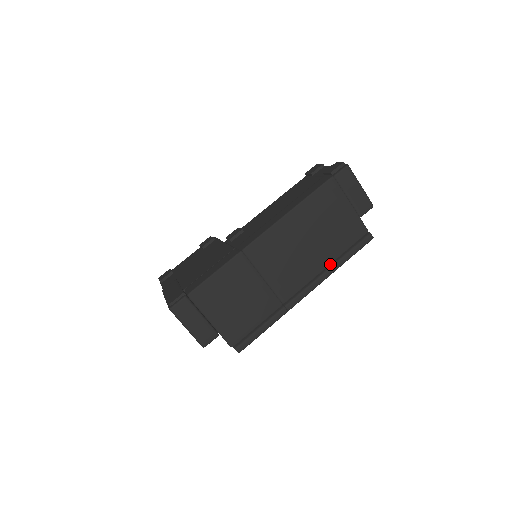
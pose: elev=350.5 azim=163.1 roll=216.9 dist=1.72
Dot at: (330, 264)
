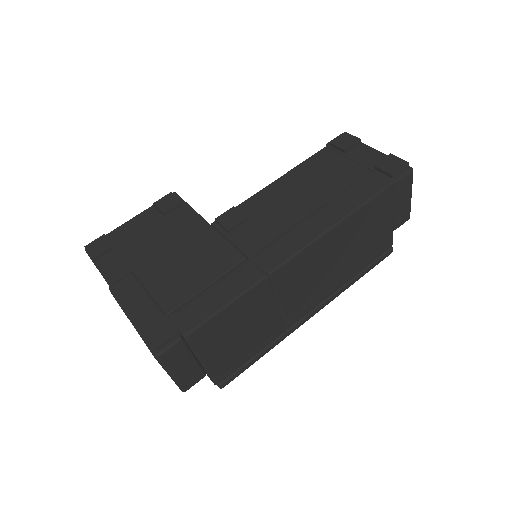
Dot at: occluded
